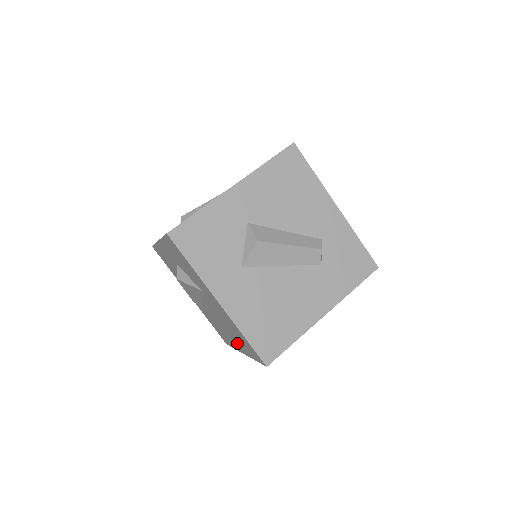
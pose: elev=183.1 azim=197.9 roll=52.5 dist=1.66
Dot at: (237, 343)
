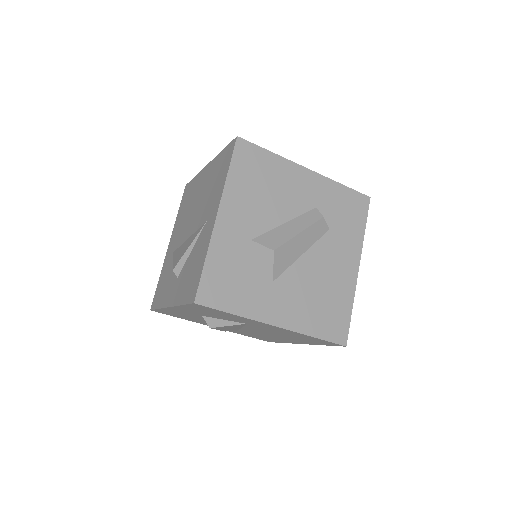
Dot at: occluded
